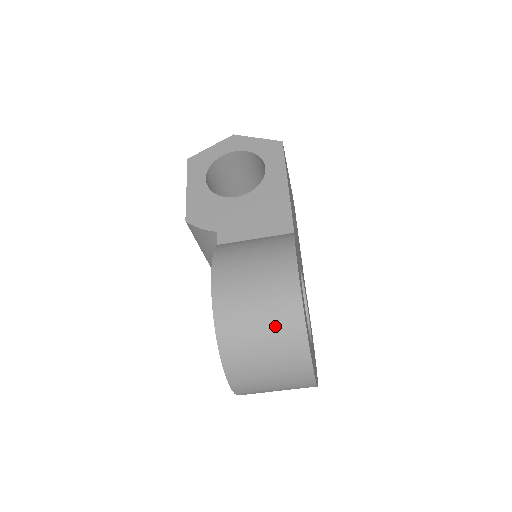
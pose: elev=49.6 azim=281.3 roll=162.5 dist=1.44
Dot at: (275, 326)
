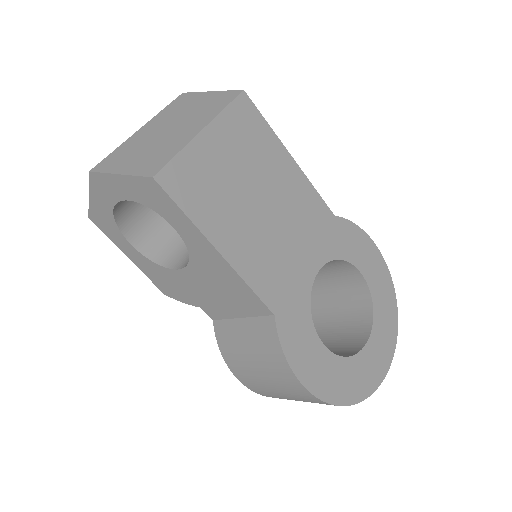
Dot at: occluded
